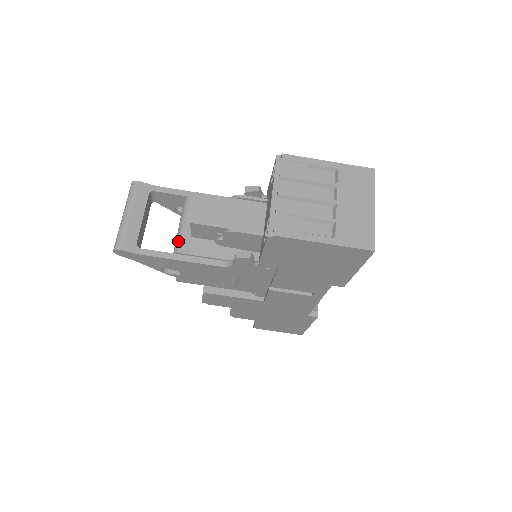
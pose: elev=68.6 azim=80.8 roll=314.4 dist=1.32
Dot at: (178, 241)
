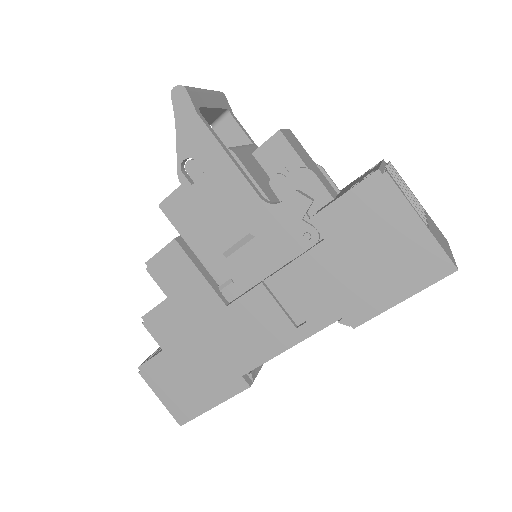
Dot at: (234, 147)
